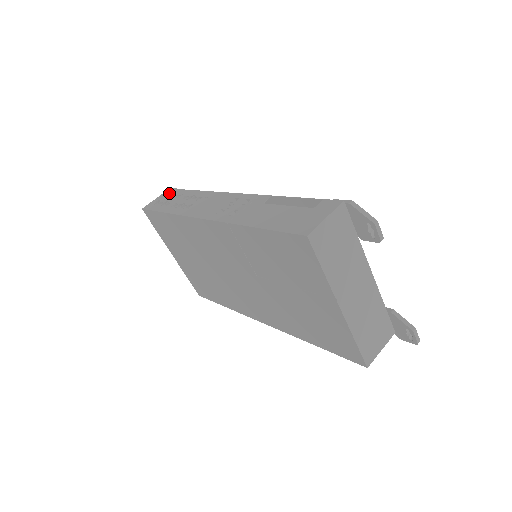
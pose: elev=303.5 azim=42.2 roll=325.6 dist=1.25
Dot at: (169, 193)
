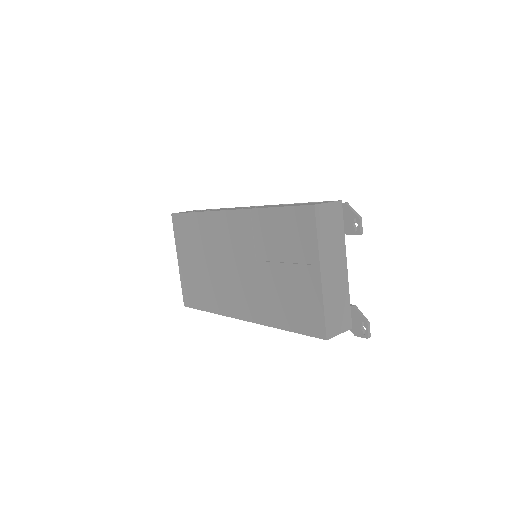
Dot at: (196, 210)
